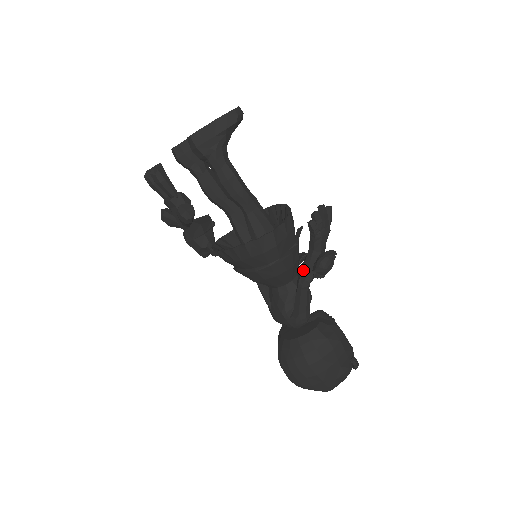
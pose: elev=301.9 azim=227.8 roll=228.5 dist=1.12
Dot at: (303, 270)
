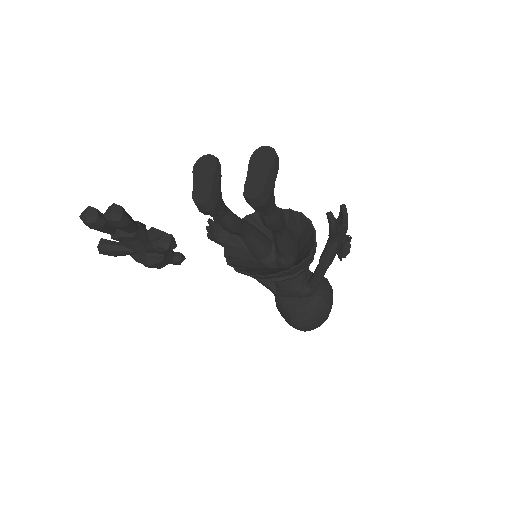
Dot at: (328, 258)
